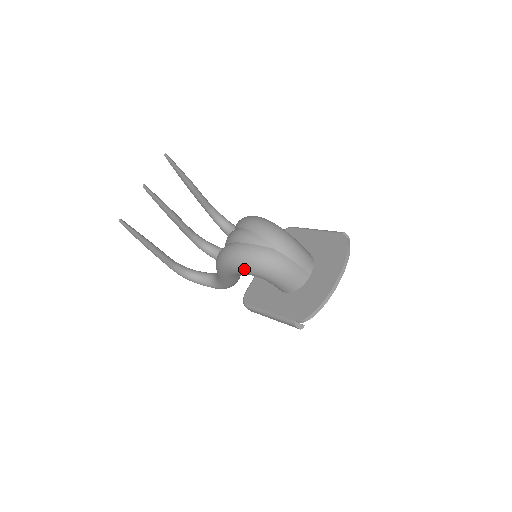
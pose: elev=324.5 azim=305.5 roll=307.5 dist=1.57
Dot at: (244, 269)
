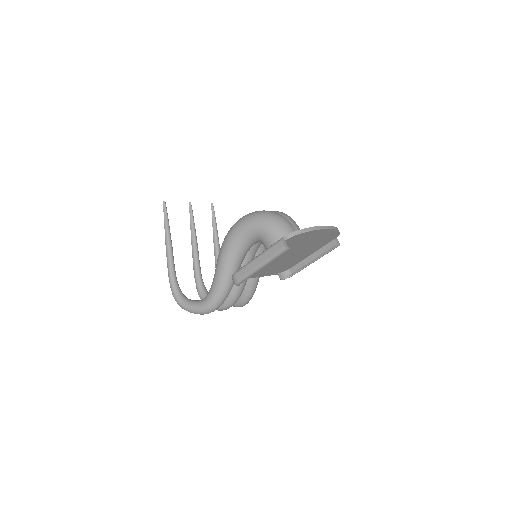
Dot at: (249, 221)
